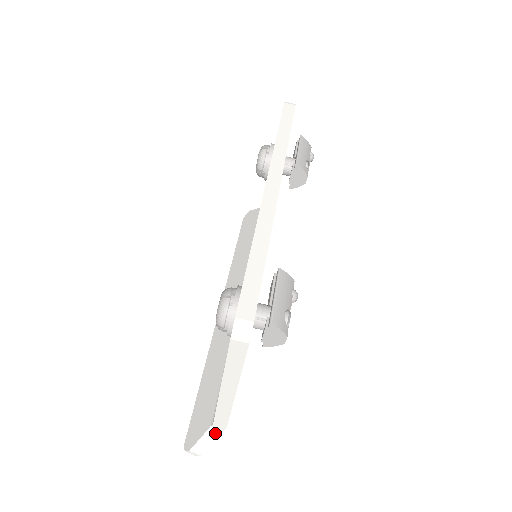
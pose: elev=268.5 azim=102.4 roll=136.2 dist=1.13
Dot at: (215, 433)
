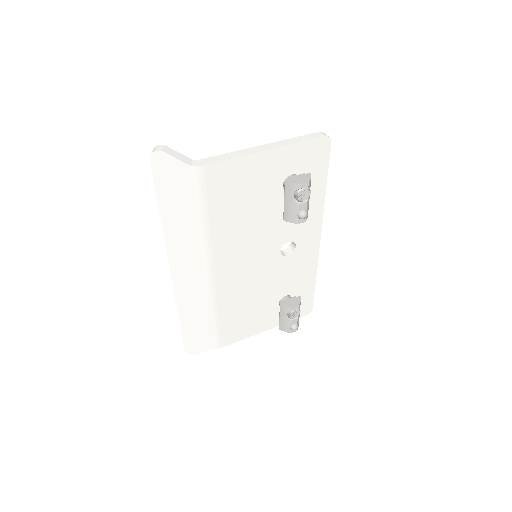
Dot at: (188, 162)
